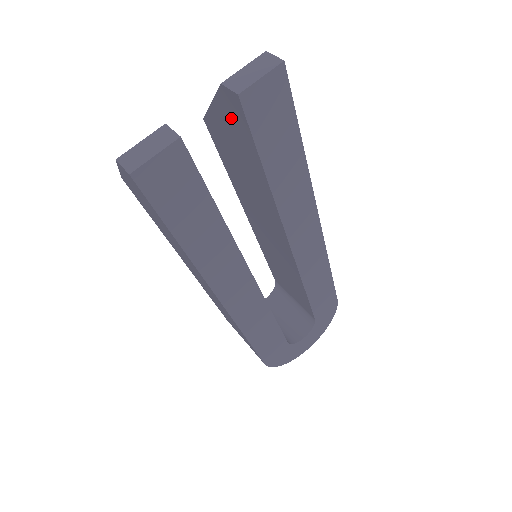
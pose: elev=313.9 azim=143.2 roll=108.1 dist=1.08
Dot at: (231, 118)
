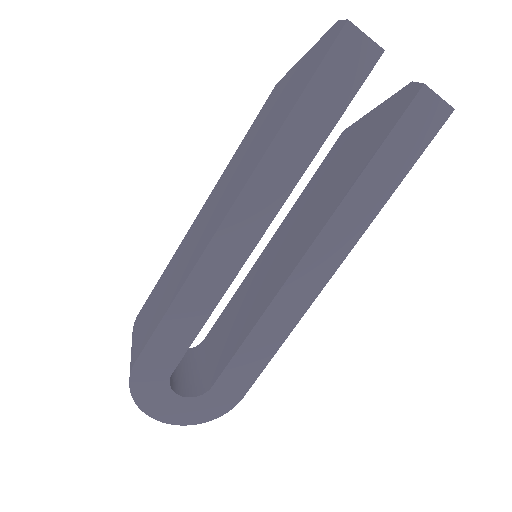
Dot at: (387, 113)
